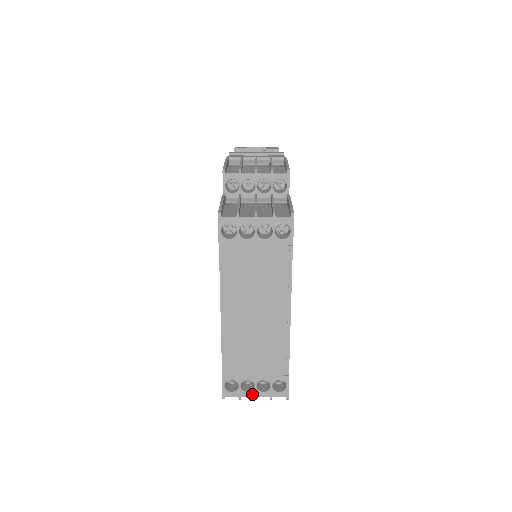
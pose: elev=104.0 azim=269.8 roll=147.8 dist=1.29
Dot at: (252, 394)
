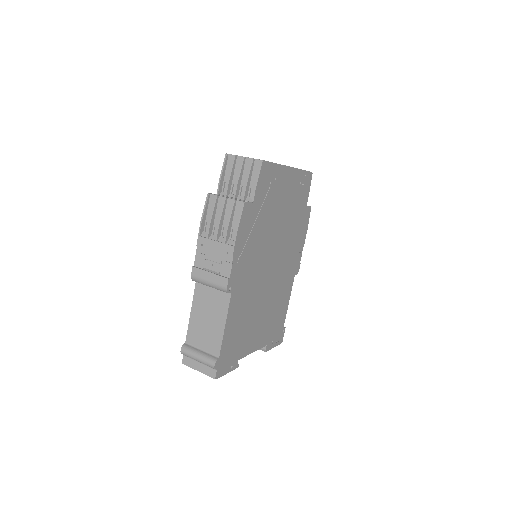
Dot at: (245, 157)
